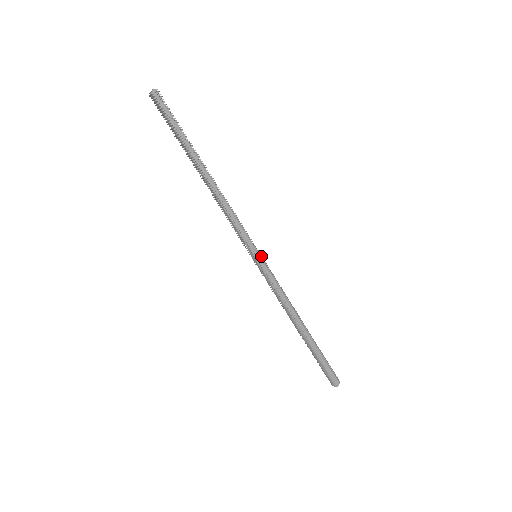
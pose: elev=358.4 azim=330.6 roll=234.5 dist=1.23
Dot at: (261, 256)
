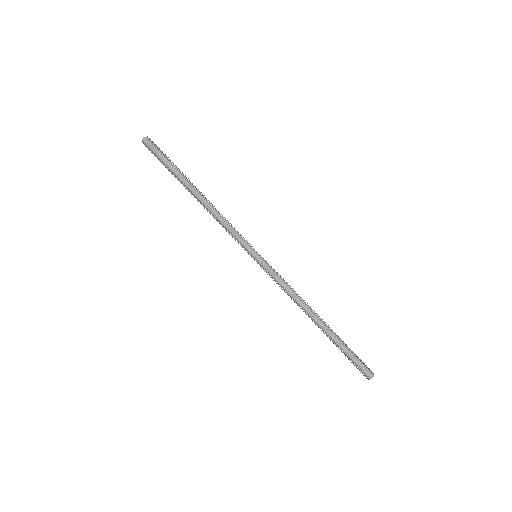
Dot at: (260, 255)
